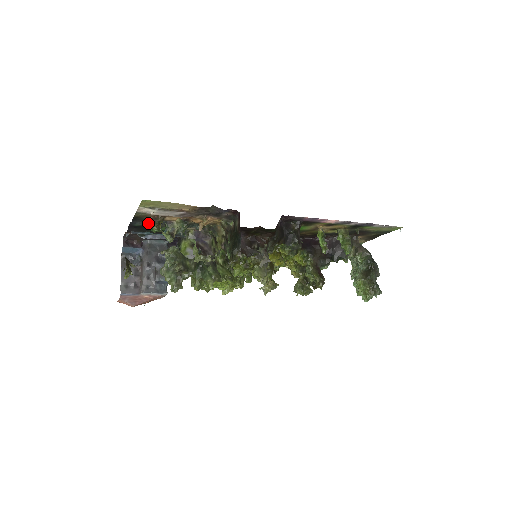
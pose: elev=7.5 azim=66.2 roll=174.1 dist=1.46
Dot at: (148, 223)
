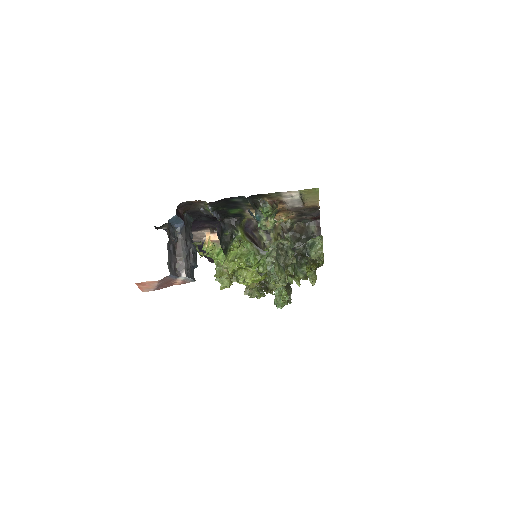
Dot at: (266, 205)
